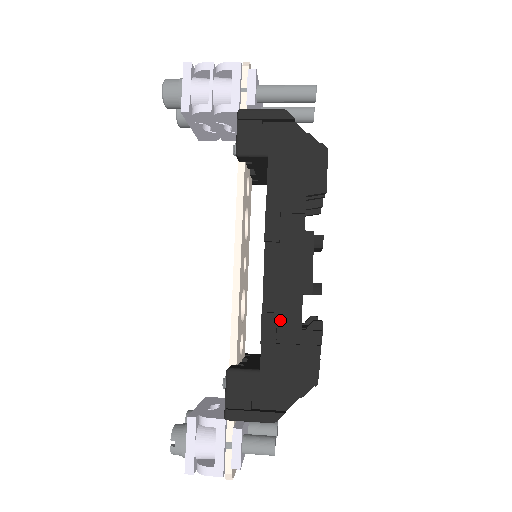
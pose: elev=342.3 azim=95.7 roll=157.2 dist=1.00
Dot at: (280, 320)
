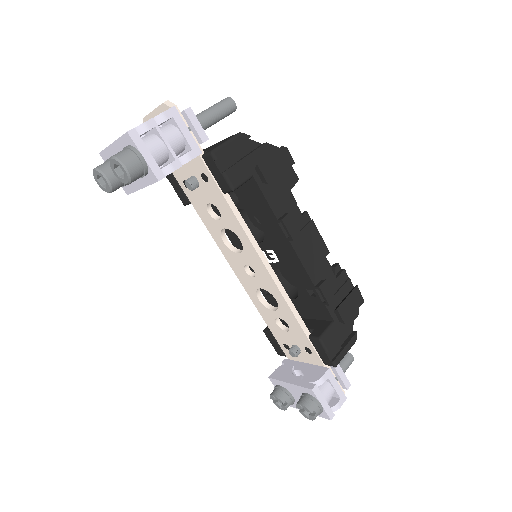
Dot at: occluded
